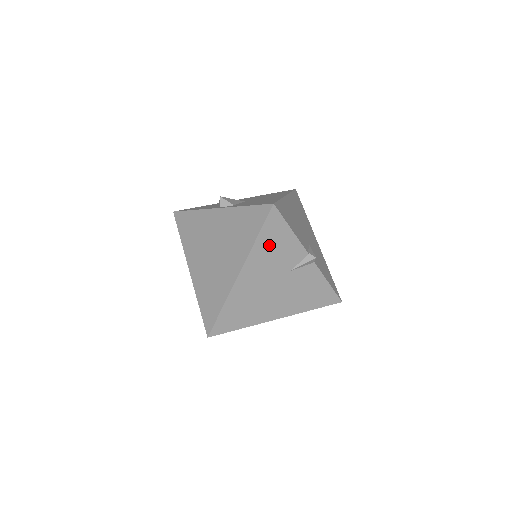
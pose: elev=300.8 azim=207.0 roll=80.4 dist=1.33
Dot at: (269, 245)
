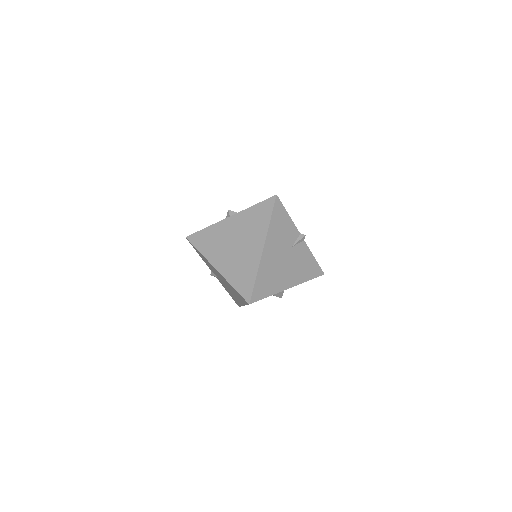
Dot at: (278, 226)
